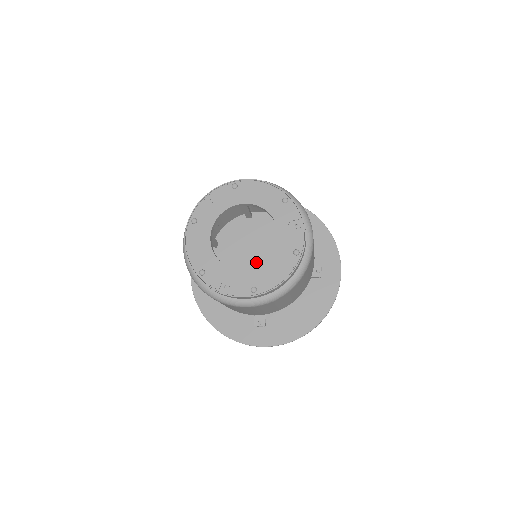
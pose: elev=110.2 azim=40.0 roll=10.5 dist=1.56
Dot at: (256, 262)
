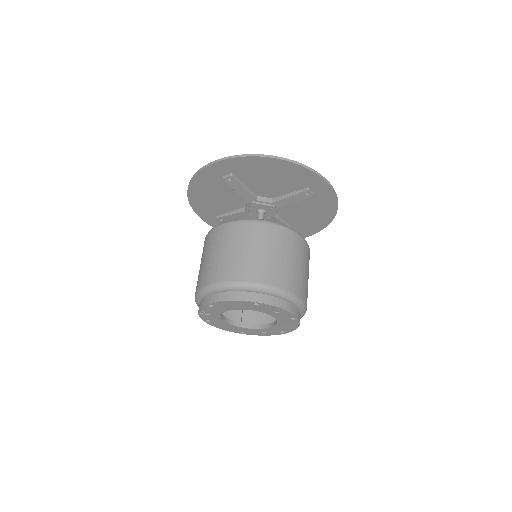
Dot at: occluded
